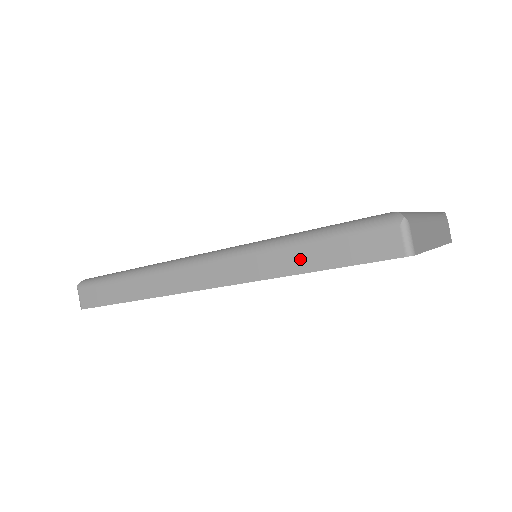
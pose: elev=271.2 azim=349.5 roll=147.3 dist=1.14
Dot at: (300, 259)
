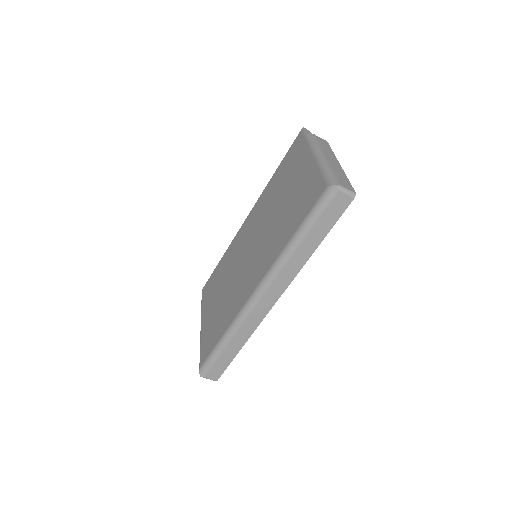
Dot at: (309, 245)
